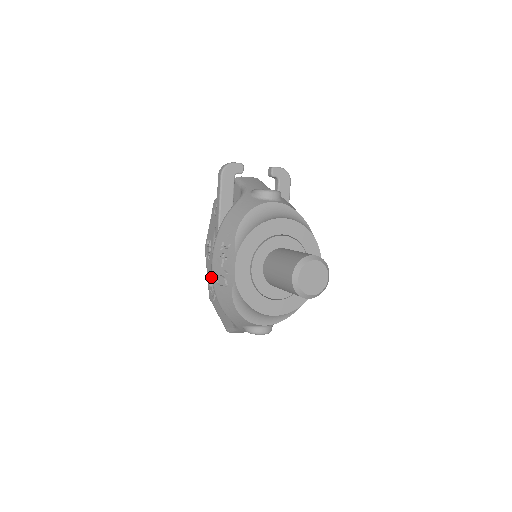
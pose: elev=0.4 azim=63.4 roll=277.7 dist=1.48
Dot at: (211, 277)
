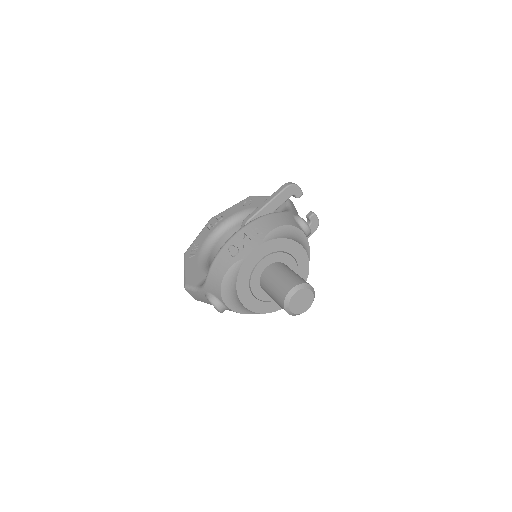
Dot at: (201, 241)
